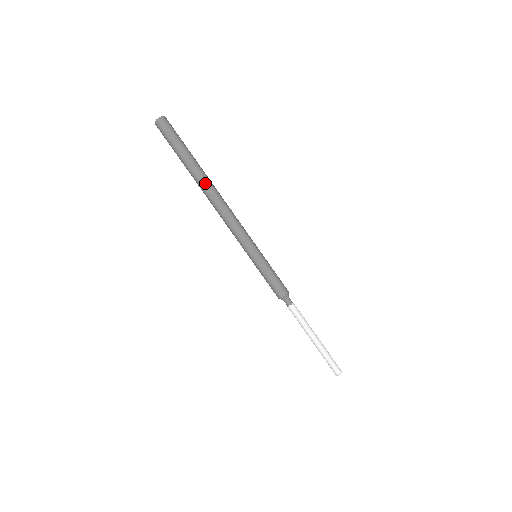
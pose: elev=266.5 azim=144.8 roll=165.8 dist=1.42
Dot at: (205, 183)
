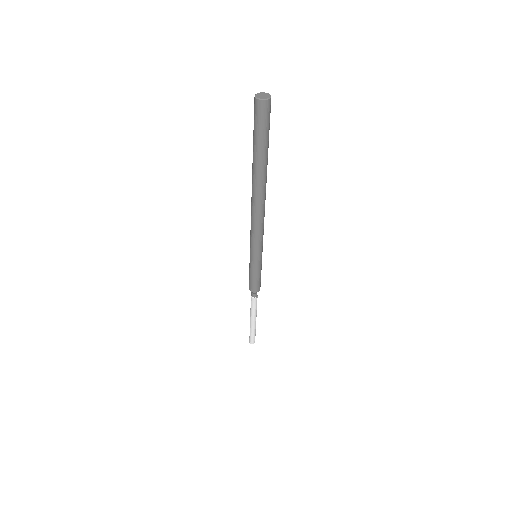
Dot at: (264, 186)
